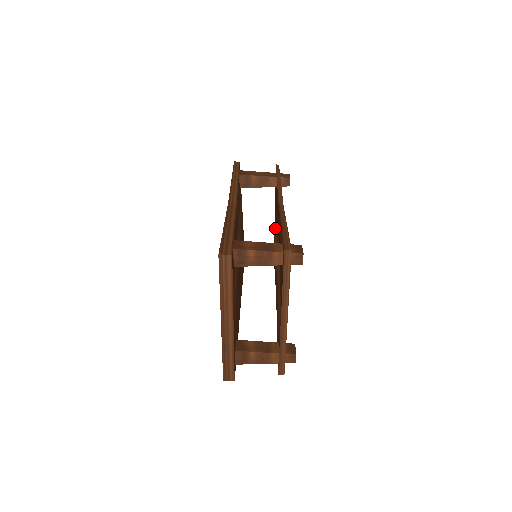
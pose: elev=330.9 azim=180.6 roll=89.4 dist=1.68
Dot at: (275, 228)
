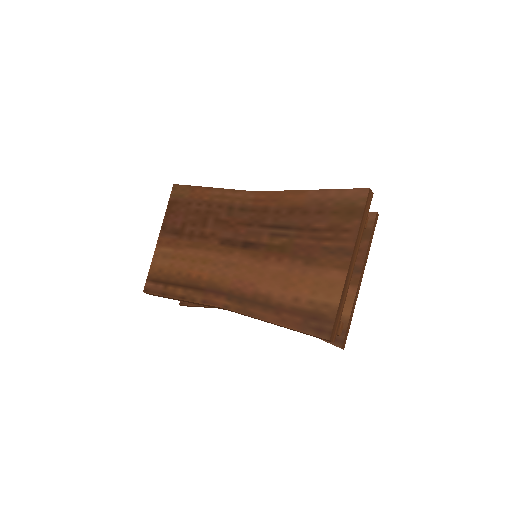
Dot at: occluded
